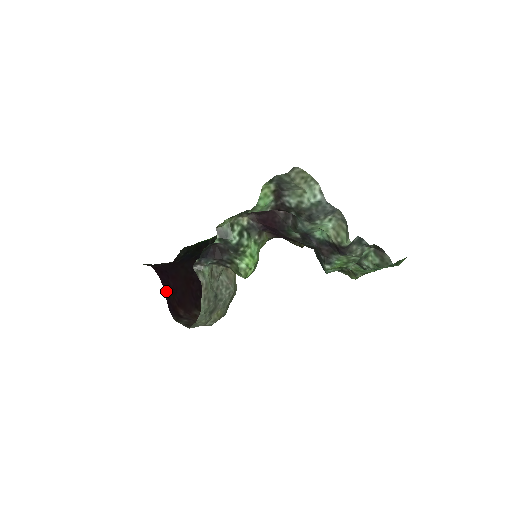
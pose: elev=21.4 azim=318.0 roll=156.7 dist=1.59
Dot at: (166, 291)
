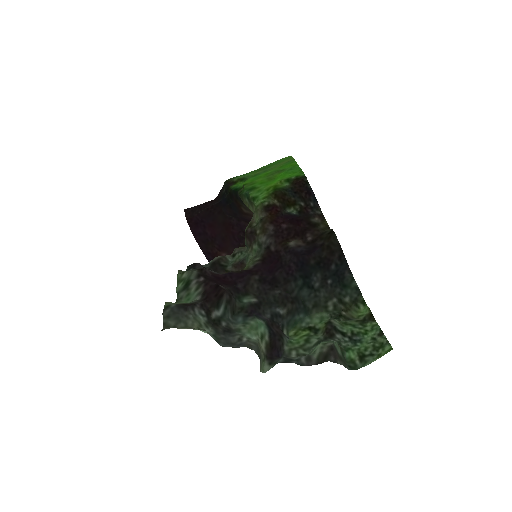
Dot at: (202, 244)
